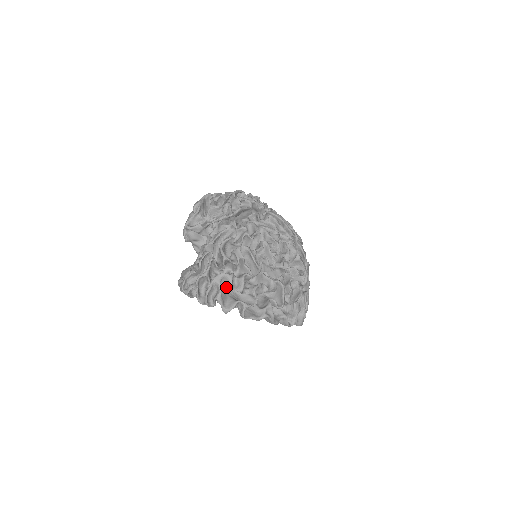
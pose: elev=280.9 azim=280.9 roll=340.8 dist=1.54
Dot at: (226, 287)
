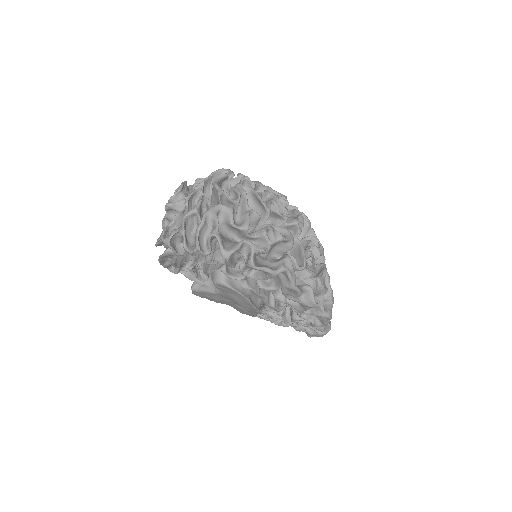
Dot at: (224, 231)
